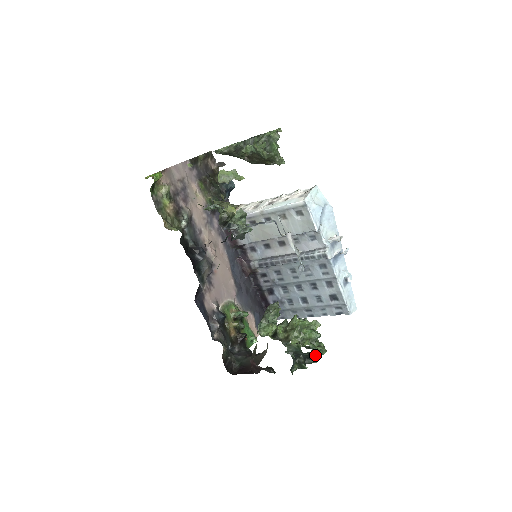
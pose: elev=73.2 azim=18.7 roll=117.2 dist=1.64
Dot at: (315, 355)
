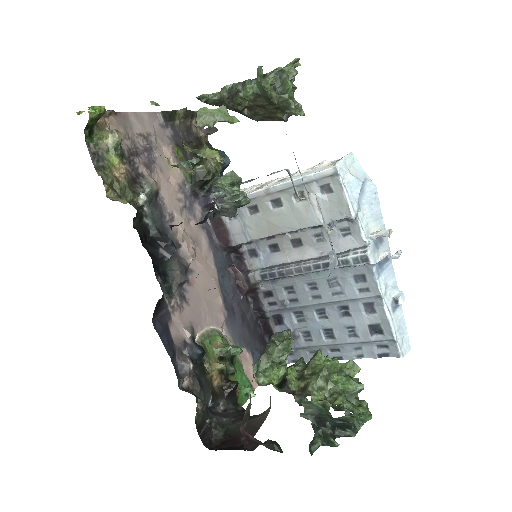
Dot at: occluded
